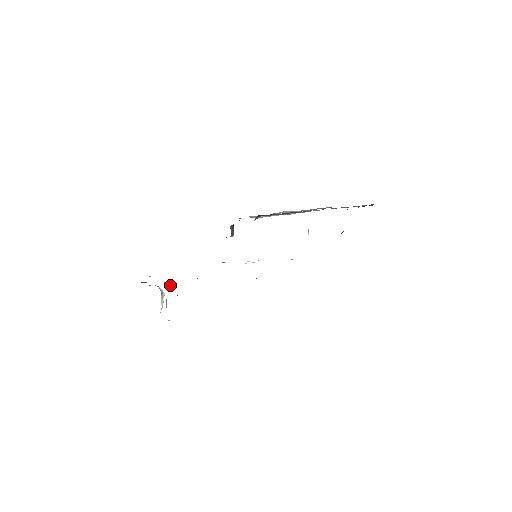
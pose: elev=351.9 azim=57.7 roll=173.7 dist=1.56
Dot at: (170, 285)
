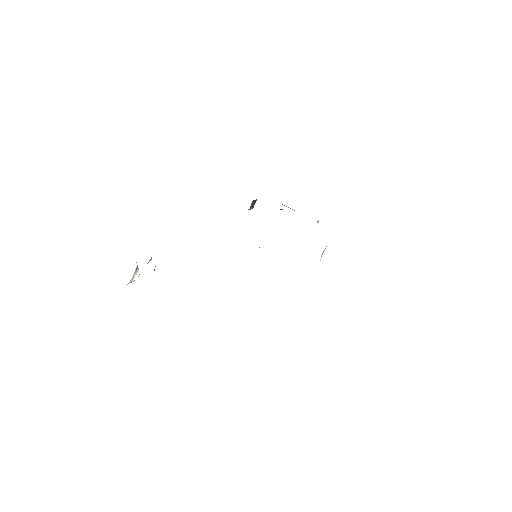
Dot at: occluded
